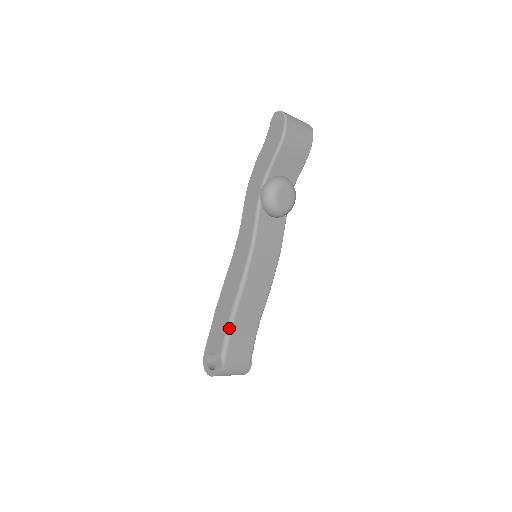
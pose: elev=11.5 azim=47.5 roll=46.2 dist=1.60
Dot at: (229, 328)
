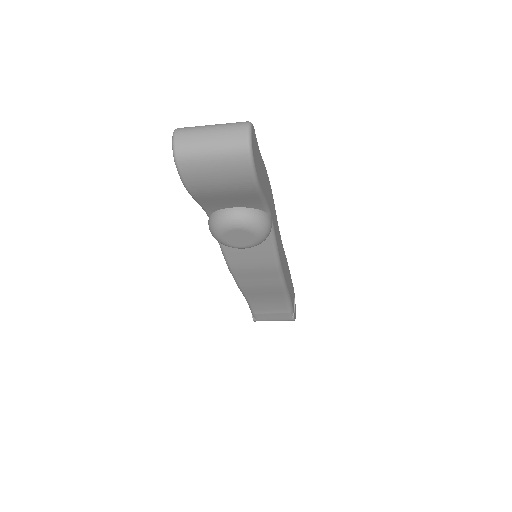
Dot at: (248, 303)
